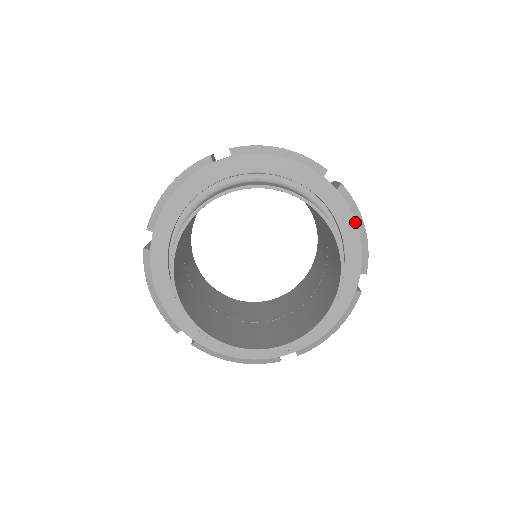
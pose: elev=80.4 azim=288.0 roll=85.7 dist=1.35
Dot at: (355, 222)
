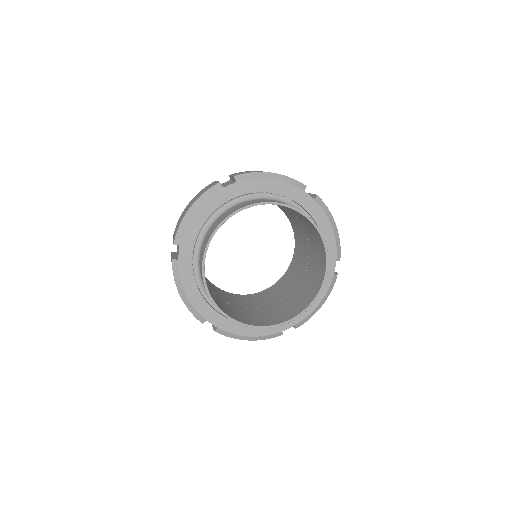
Dot at: (322, 298)
